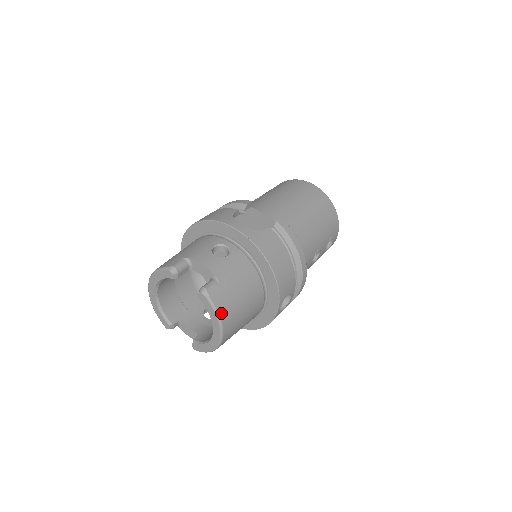
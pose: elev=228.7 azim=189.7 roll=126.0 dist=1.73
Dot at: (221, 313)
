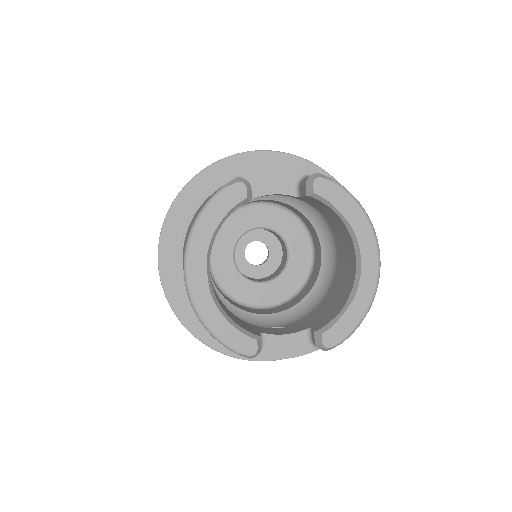
Dot at: (359, 205)
